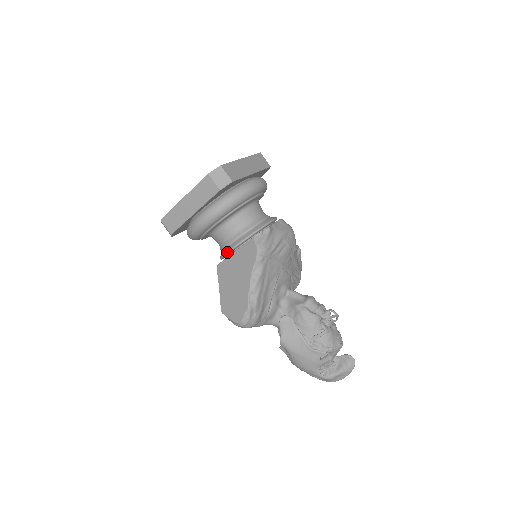
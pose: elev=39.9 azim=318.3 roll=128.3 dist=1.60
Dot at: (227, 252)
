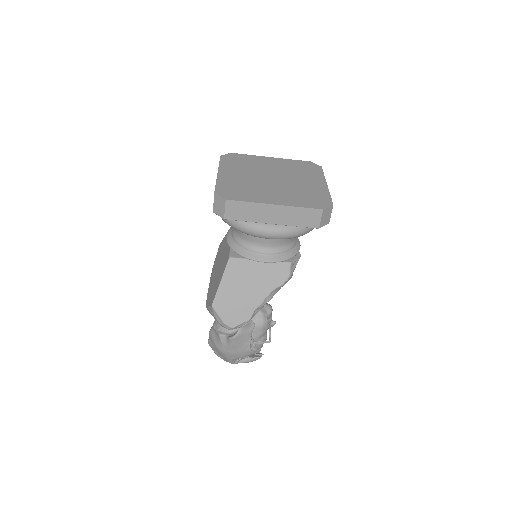
Dot at: (259, 261)
